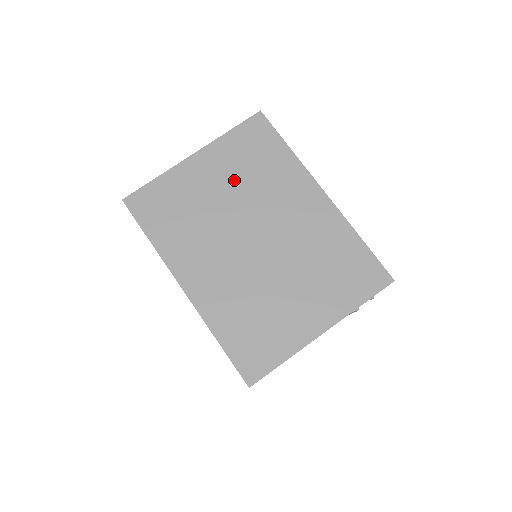
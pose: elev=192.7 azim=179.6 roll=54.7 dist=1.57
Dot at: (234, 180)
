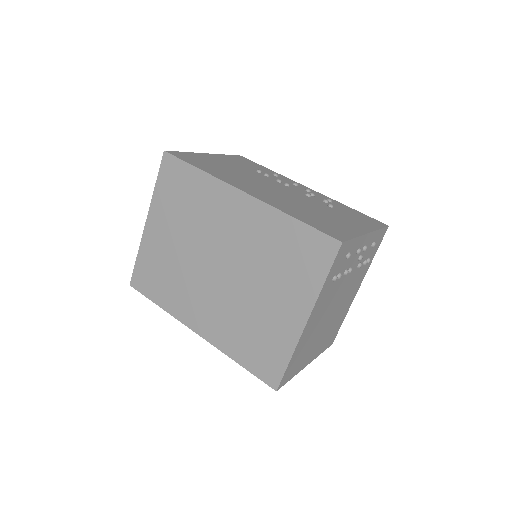
Dot at: (180, 226)
